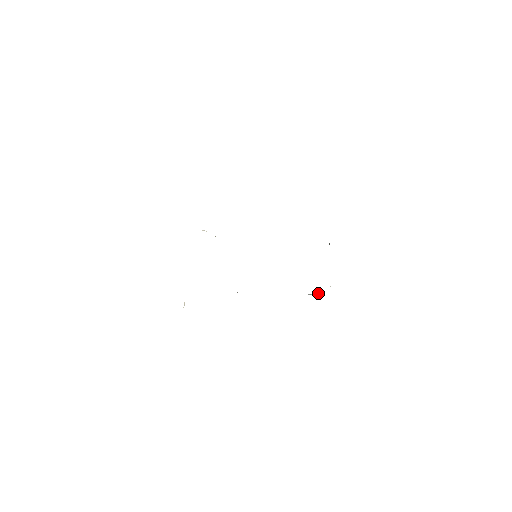
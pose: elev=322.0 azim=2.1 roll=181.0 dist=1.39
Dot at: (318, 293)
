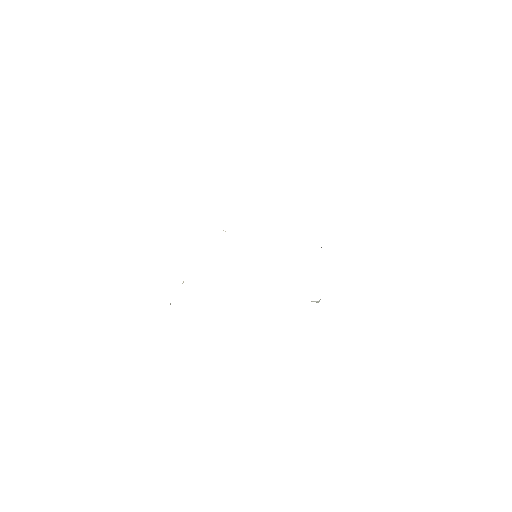
Dot at: occluded
